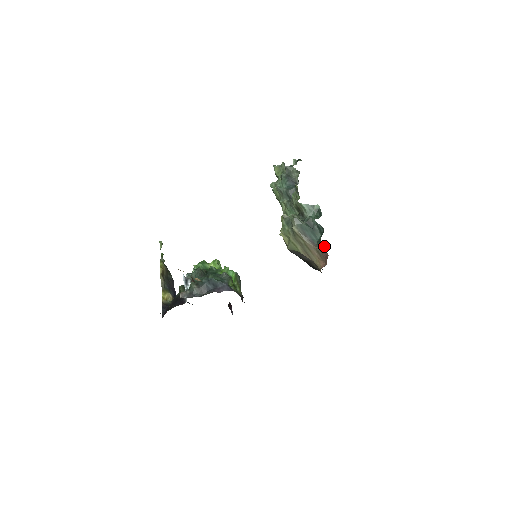
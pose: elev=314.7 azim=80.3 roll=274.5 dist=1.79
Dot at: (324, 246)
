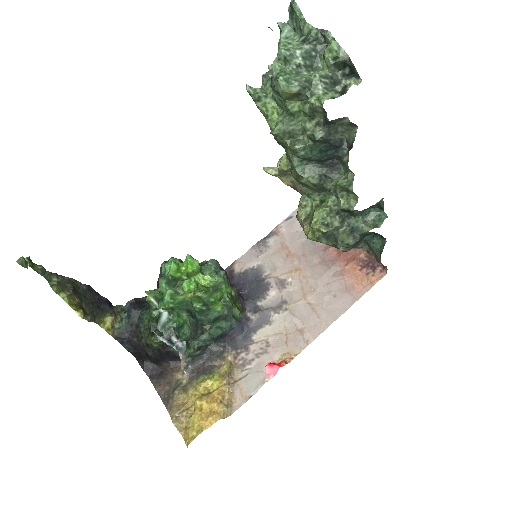
Dot at: (384, 266)
